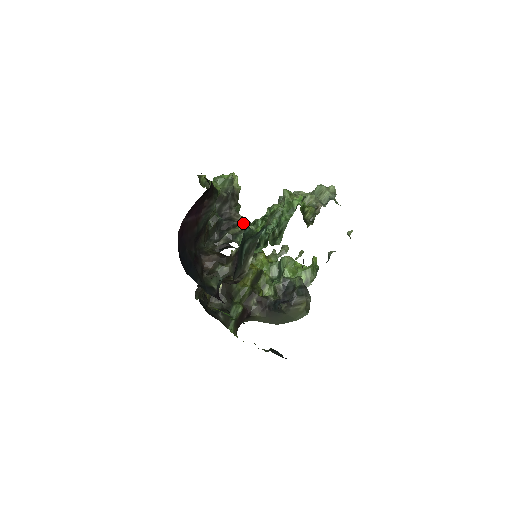
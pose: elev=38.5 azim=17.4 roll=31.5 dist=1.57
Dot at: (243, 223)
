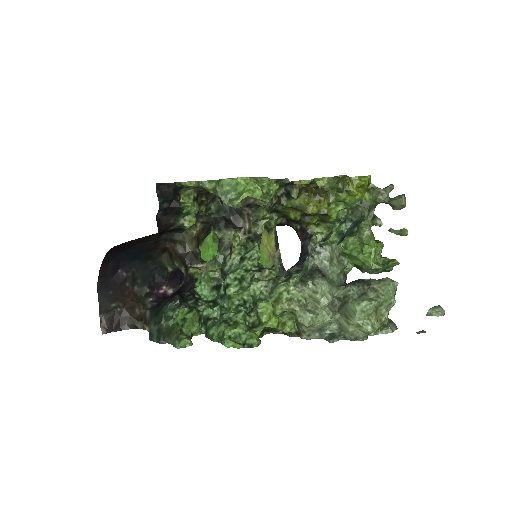
Dot at: (248, 233)
